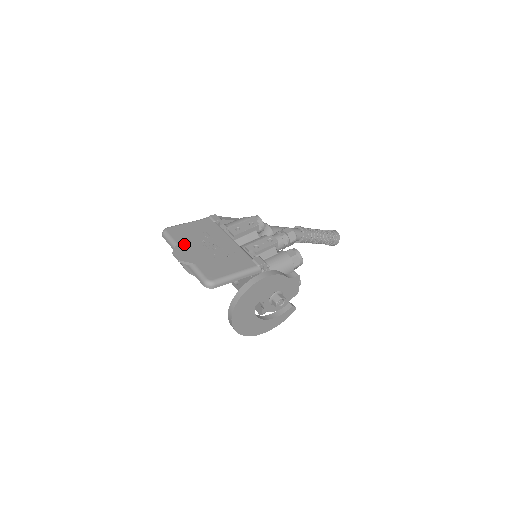
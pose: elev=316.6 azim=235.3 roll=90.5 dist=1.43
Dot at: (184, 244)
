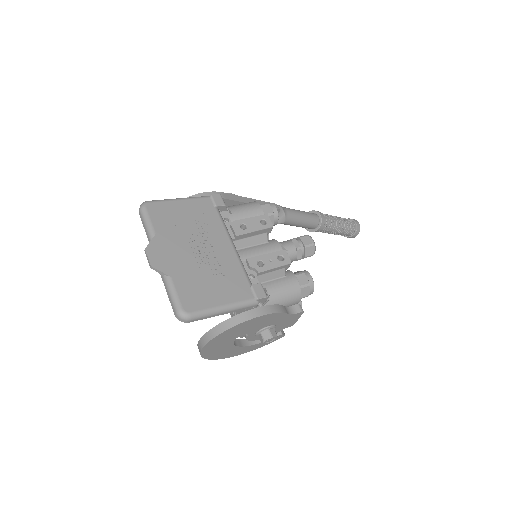
Dot at: (165, 238)
